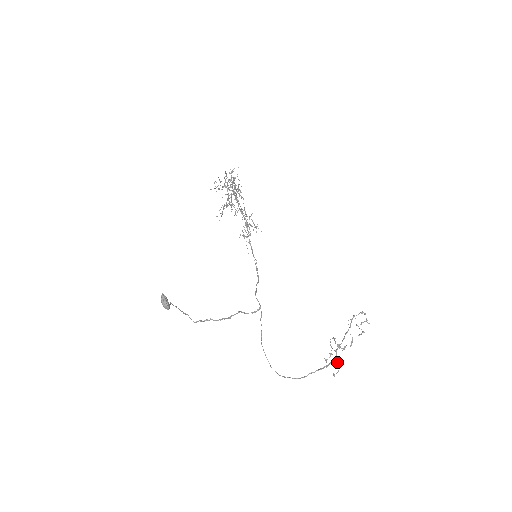
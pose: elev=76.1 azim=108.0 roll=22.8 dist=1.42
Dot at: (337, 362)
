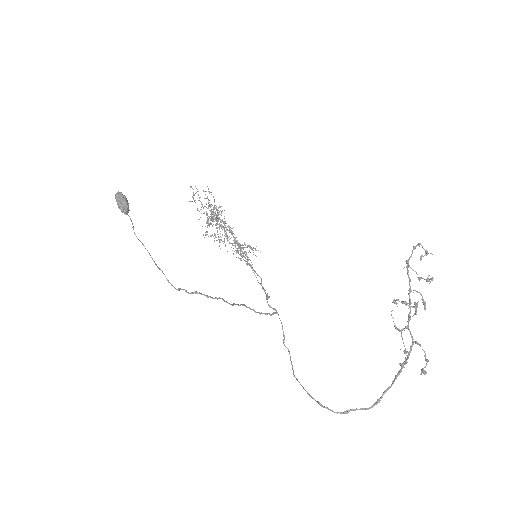
Dot at: (417, 343)
